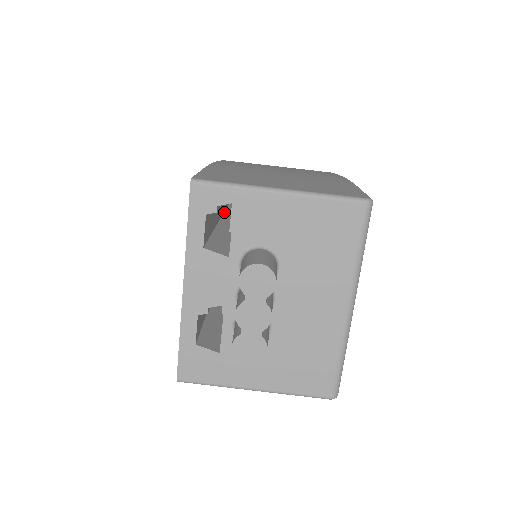
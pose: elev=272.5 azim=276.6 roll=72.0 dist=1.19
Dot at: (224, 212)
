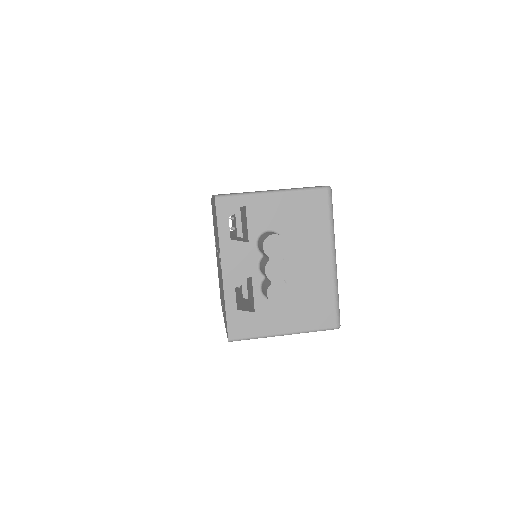
Dot at: occluded
